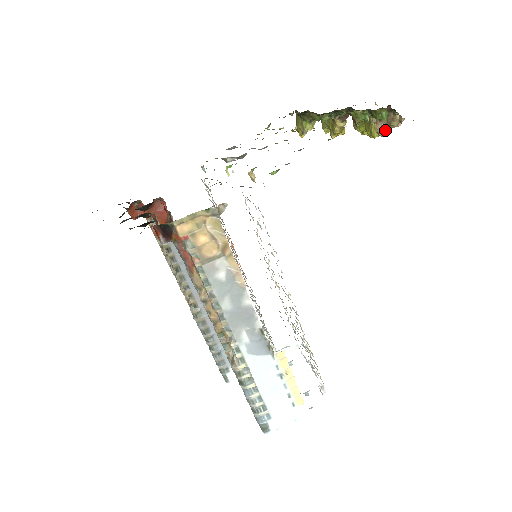
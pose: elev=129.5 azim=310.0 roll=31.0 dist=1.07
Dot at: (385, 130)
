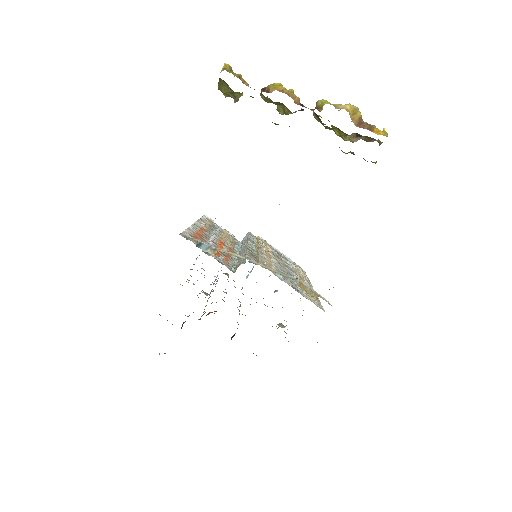
Dot at: (358, 138)
